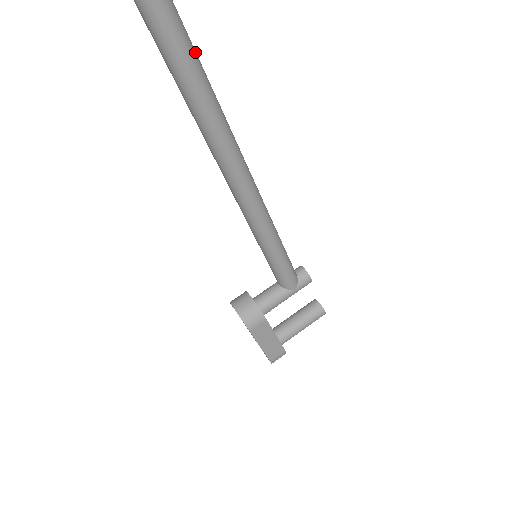
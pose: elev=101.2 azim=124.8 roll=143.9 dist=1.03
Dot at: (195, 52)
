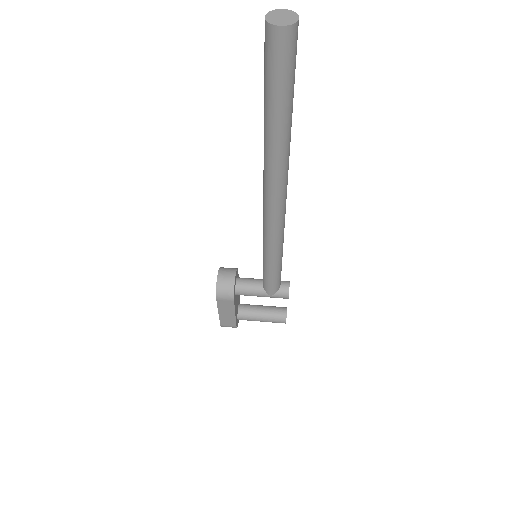
Dot at: (291, 108)
